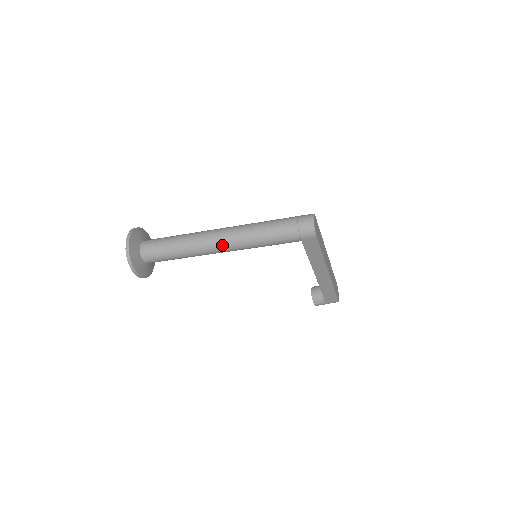
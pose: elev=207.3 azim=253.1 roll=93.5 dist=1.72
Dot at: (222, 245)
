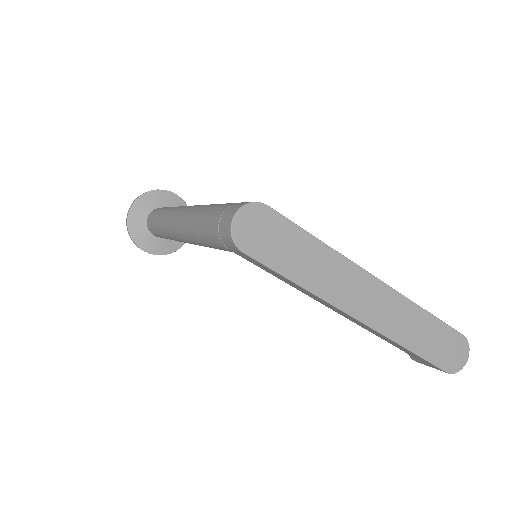
Dot at: (178, 234)
